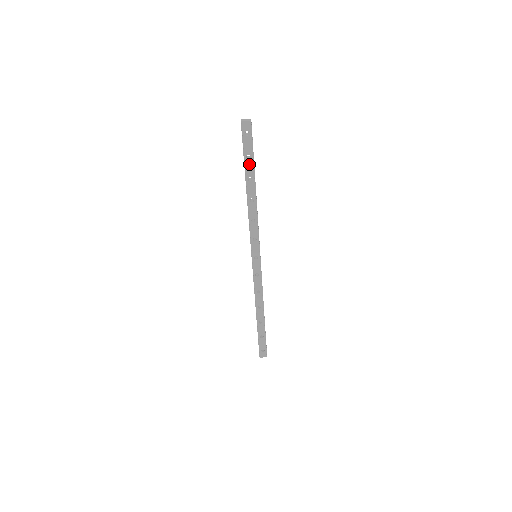
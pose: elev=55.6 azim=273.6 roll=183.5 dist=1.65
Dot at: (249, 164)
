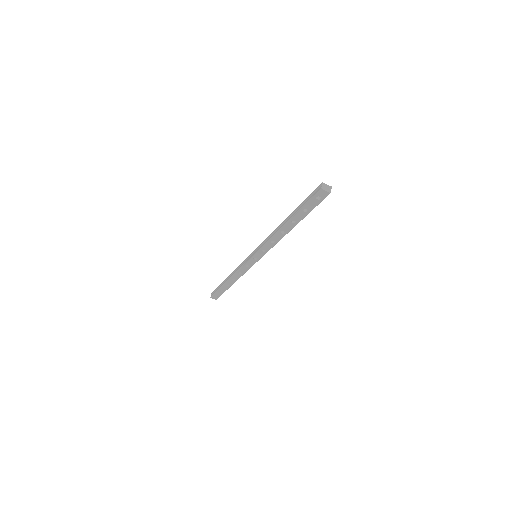
Dot at: (302, 214)
